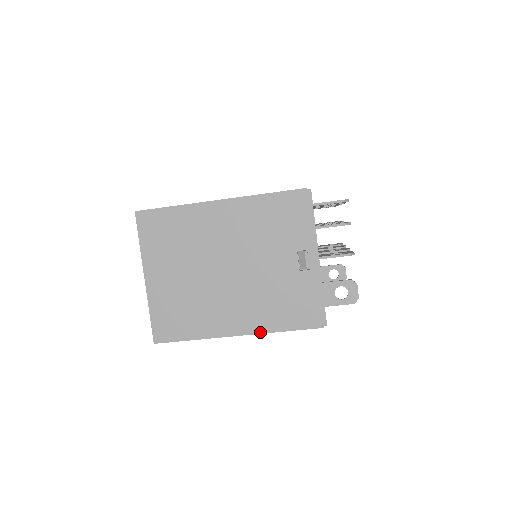
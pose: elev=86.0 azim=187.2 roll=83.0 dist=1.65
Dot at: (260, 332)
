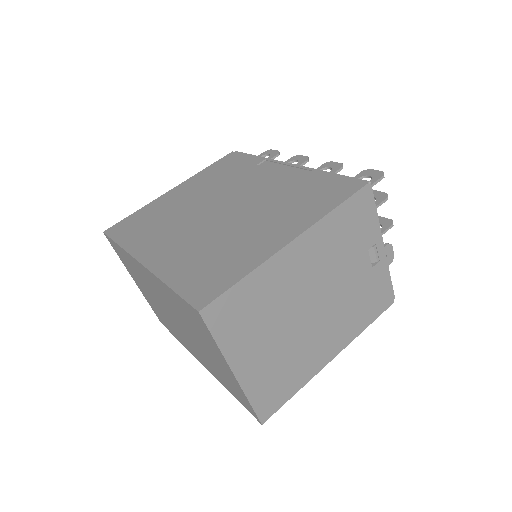
Dot at: (350, 341)
